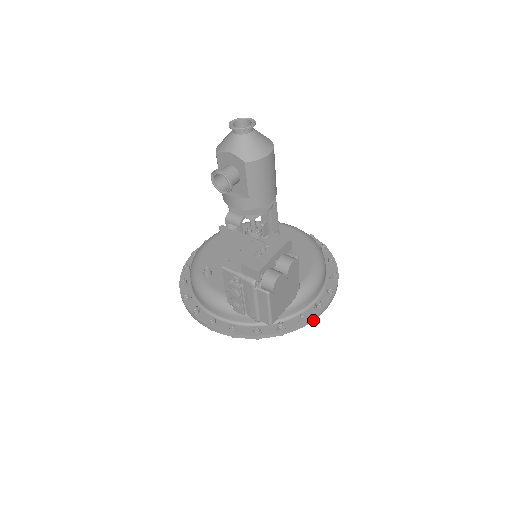
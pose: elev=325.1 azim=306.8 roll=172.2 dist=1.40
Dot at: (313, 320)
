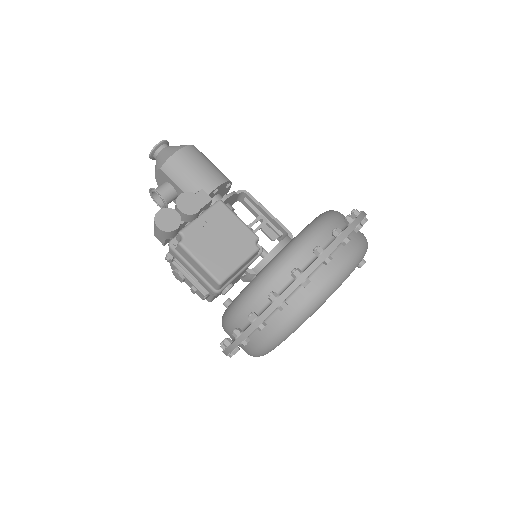
Dot at: (313, 270)
